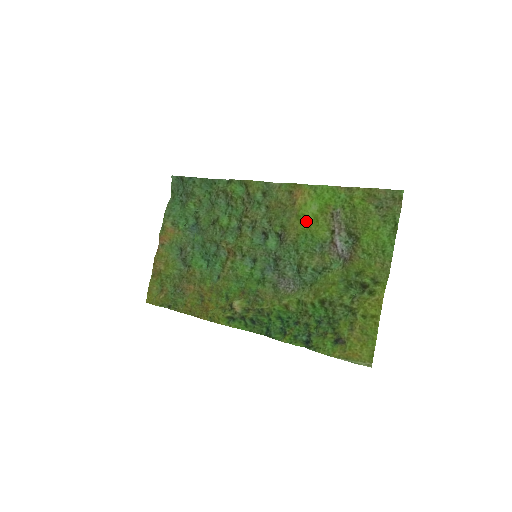
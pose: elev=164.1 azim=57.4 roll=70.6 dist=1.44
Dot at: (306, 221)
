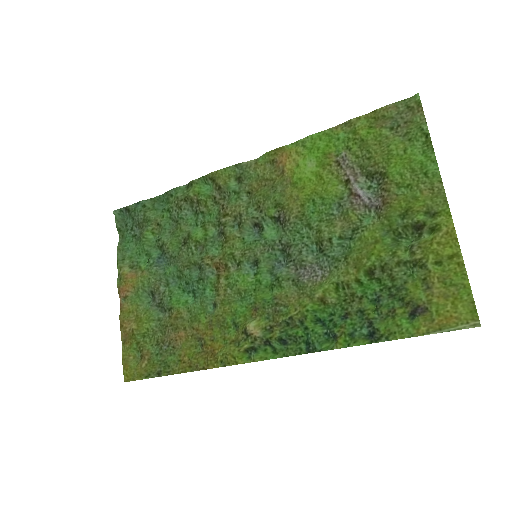
Dot at: (306, 185)
